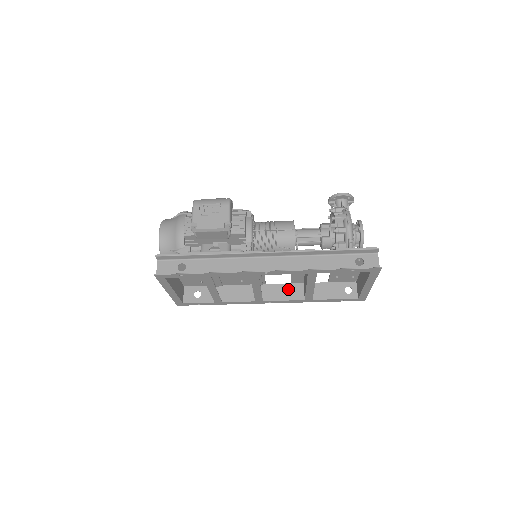
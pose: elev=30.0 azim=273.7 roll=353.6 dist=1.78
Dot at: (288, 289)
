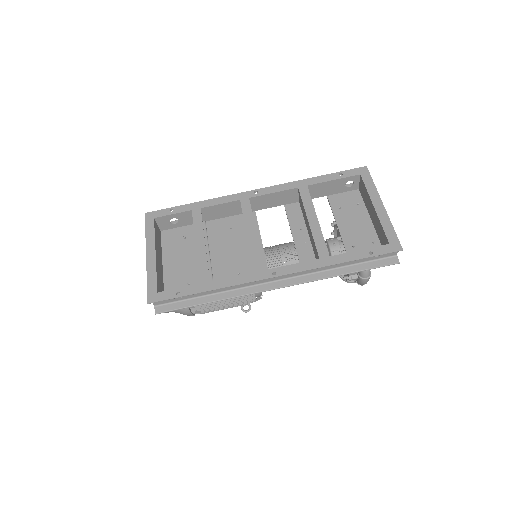
Dot at: occluded
